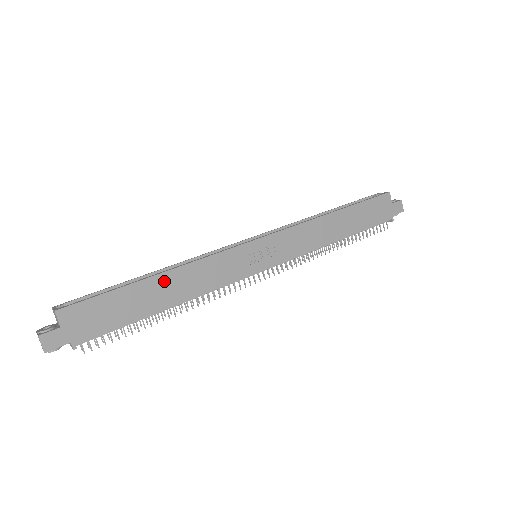
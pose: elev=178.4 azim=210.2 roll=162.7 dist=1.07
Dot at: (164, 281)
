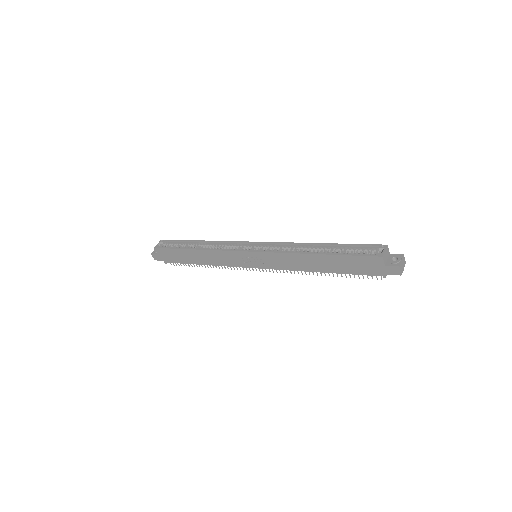
Dot at: (197, 253)
